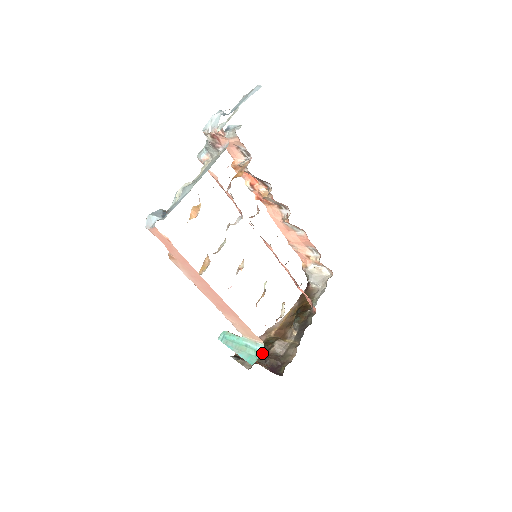
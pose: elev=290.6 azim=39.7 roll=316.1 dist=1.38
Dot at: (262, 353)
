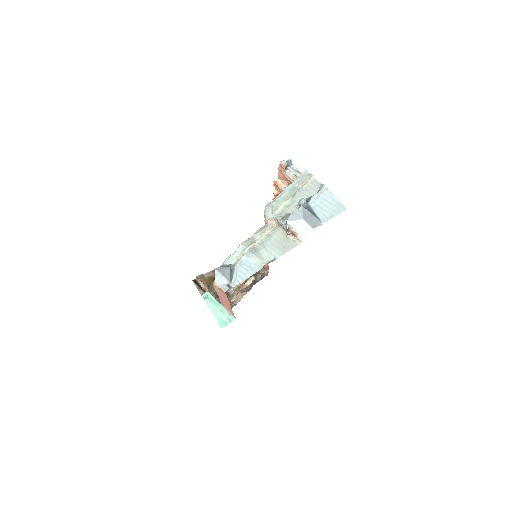
Dot at: occluded
